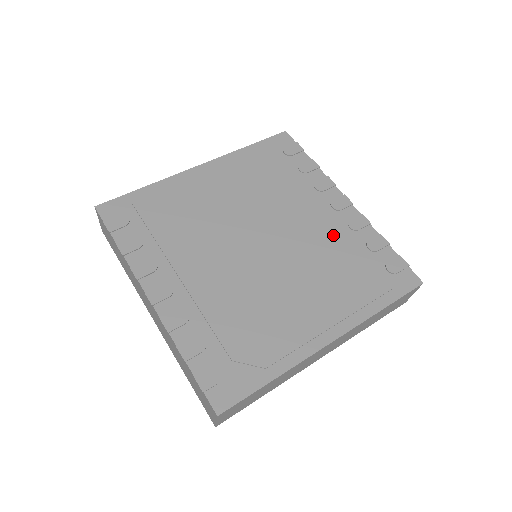
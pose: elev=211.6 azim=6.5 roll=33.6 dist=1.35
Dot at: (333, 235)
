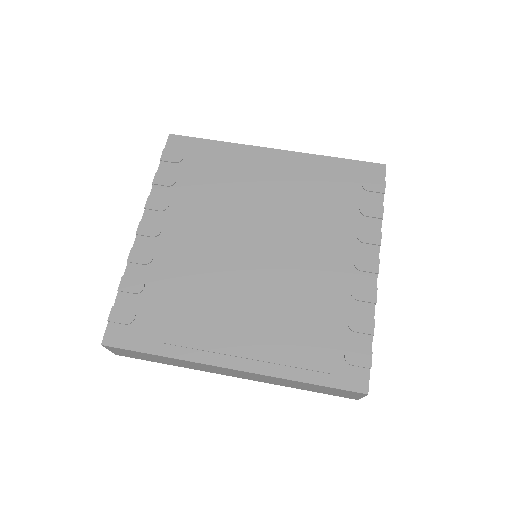
Dot at: (327, 286)
